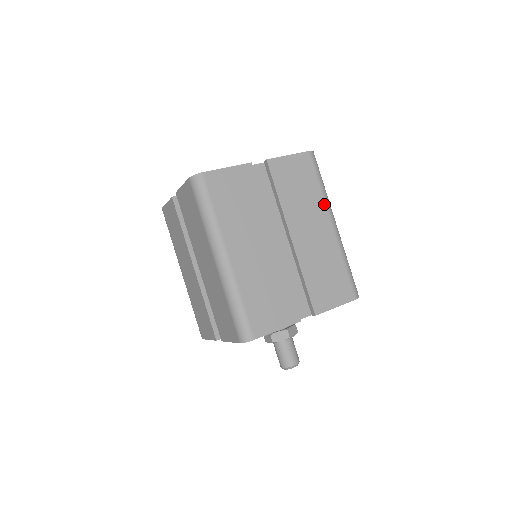
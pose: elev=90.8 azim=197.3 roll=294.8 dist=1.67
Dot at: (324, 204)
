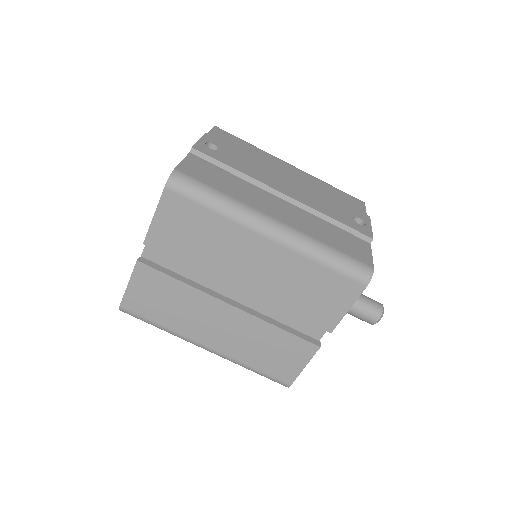
Dot at: (237, 226)
